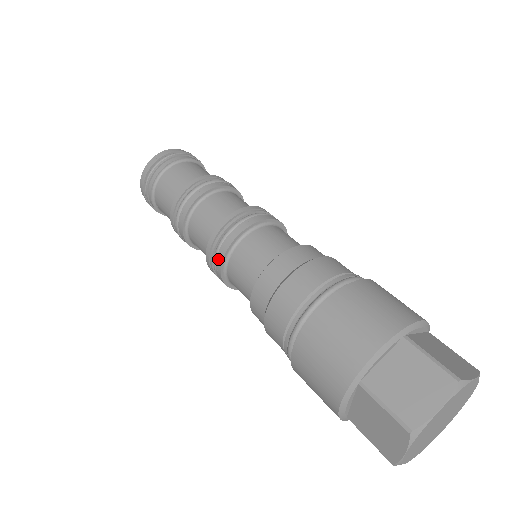
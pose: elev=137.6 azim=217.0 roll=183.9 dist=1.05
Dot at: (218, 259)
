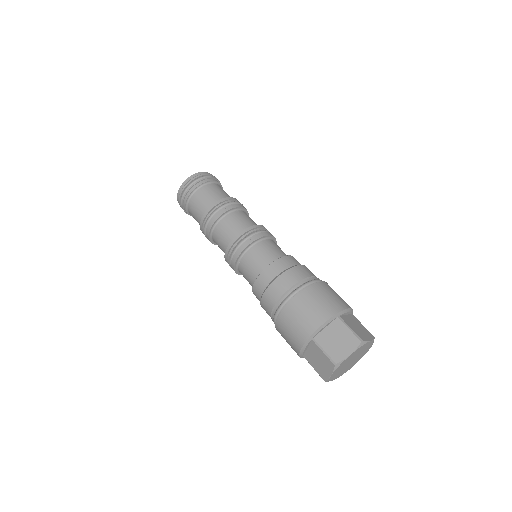
Dot at: occluded
